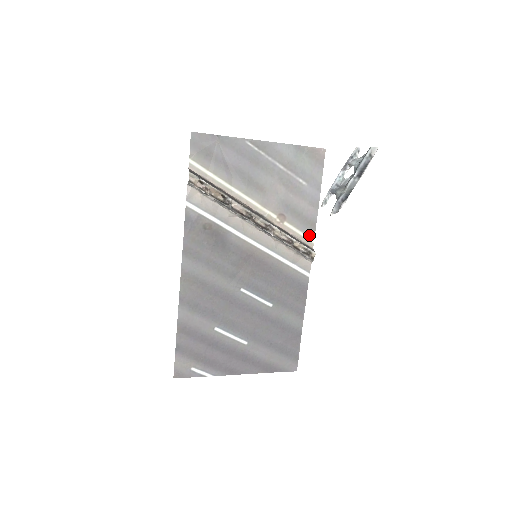
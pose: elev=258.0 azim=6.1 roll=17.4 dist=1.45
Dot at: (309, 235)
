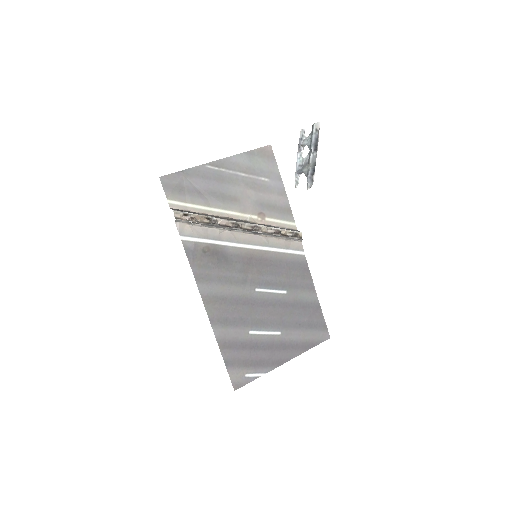
Dot at: (289, 220)
